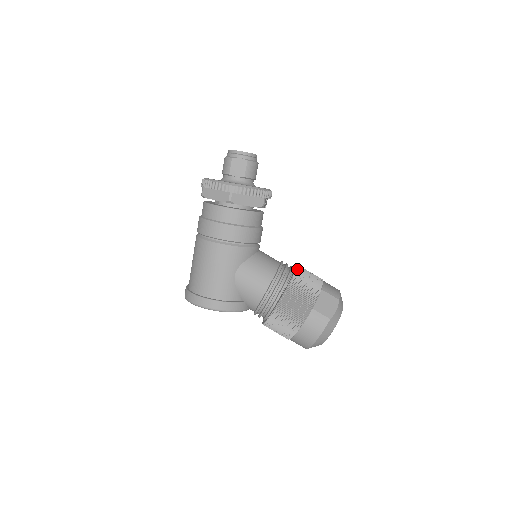
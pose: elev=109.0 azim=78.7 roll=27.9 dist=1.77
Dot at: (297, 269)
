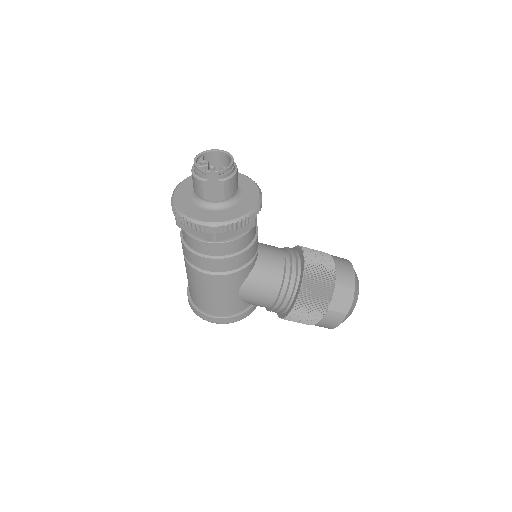
Dot at: (305, 268)
